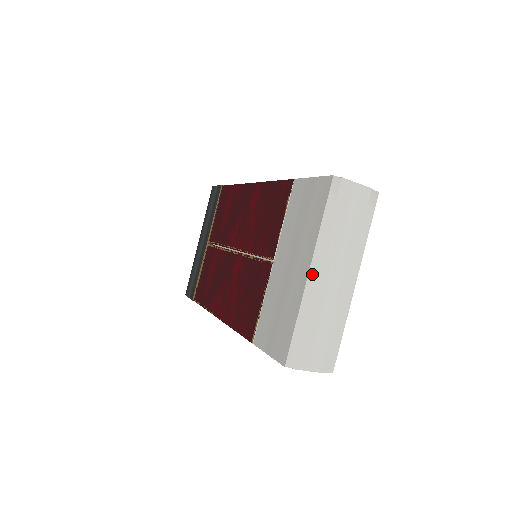
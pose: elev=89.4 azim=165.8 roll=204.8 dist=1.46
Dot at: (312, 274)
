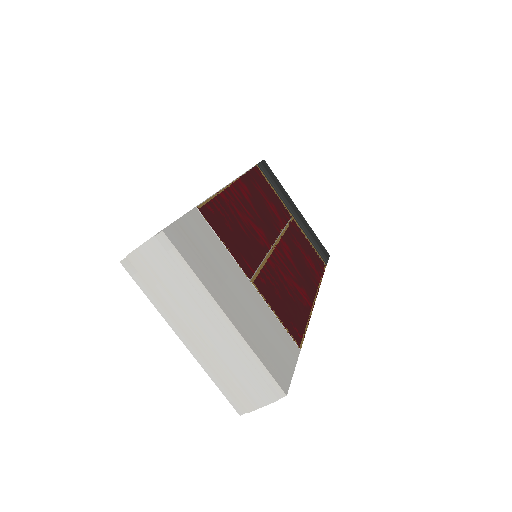
Dot at: (186, 341)
